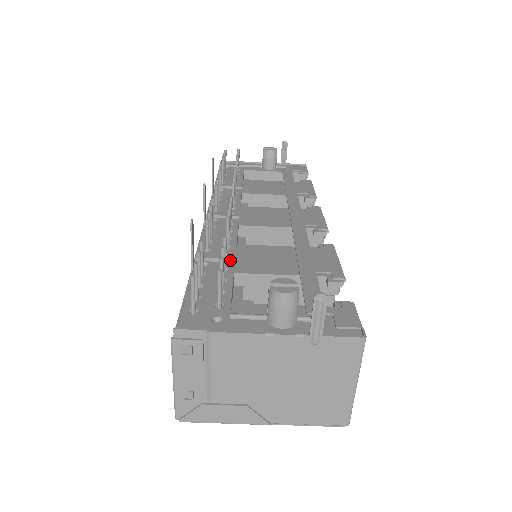
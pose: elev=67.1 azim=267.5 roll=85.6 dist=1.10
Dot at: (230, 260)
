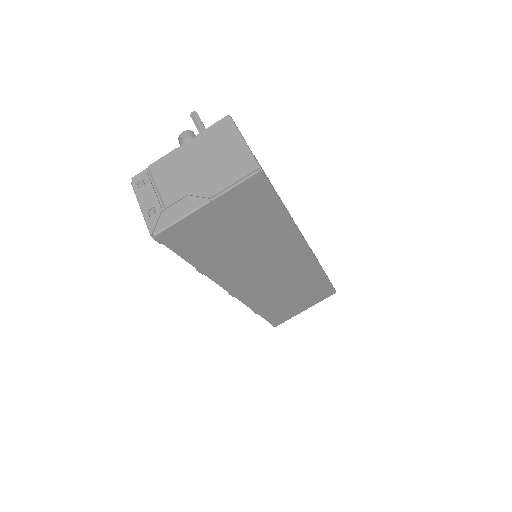
Dot at: occluded
